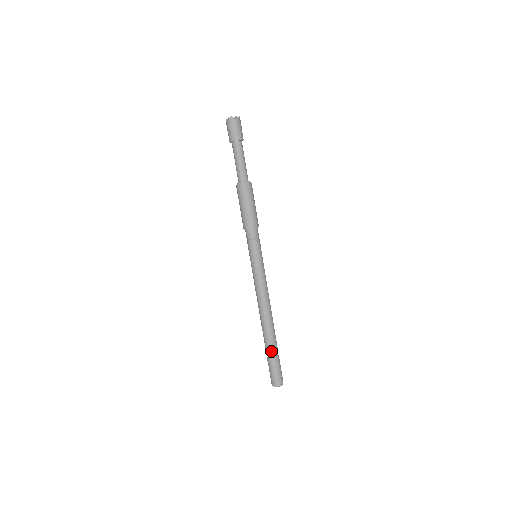
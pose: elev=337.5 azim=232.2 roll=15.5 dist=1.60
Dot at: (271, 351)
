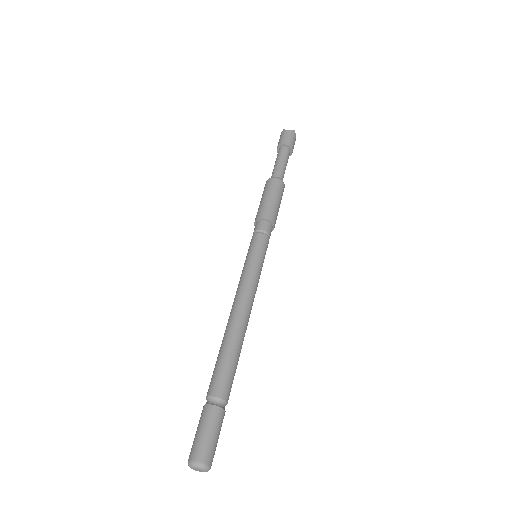
Dot at: (225, 391)
